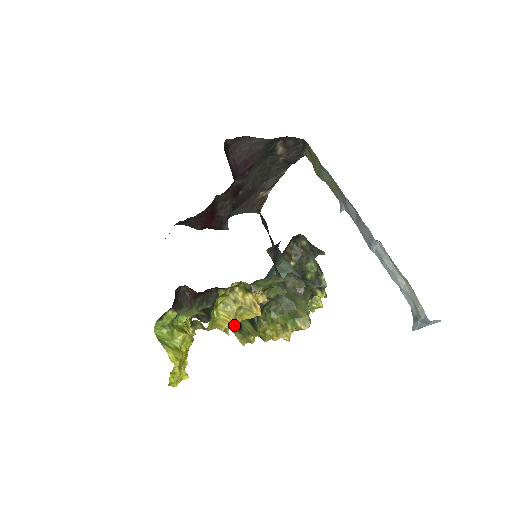
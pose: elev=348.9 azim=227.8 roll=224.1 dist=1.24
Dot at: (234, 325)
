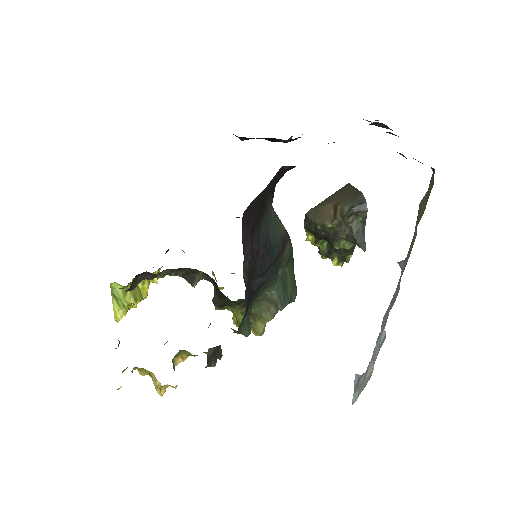
Dot at: occluded
